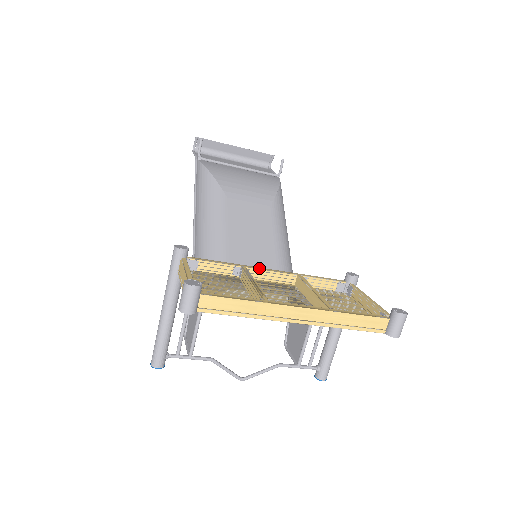
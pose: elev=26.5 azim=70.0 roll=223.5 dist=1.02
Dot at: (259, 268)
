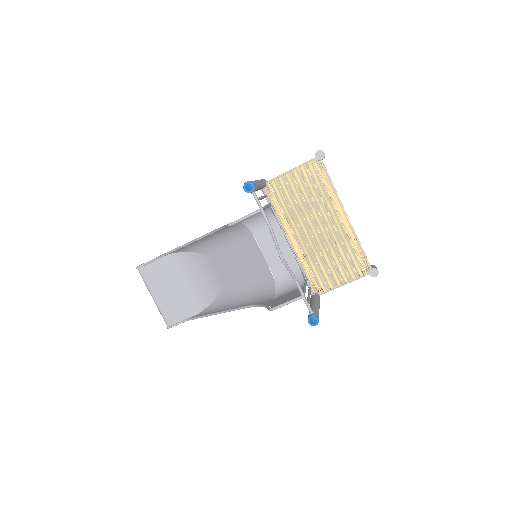
Dot at: occluded
